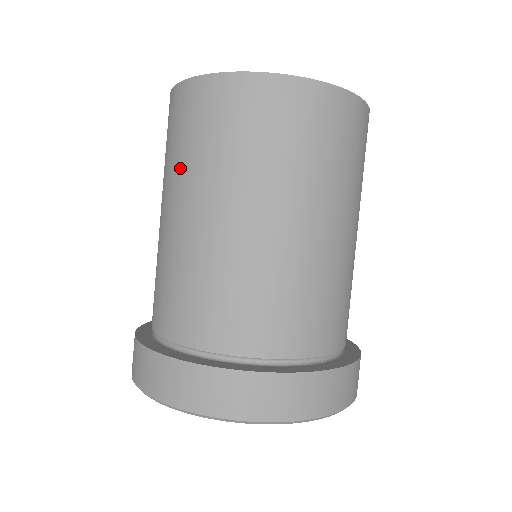
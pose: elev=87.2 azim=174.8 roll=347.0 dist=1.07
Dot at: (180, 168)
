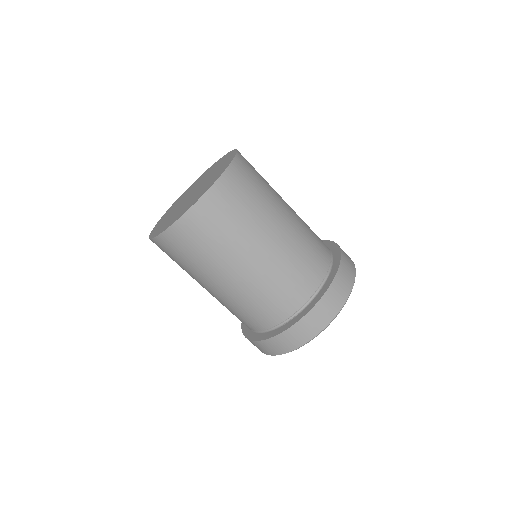
Dot at: occluded
